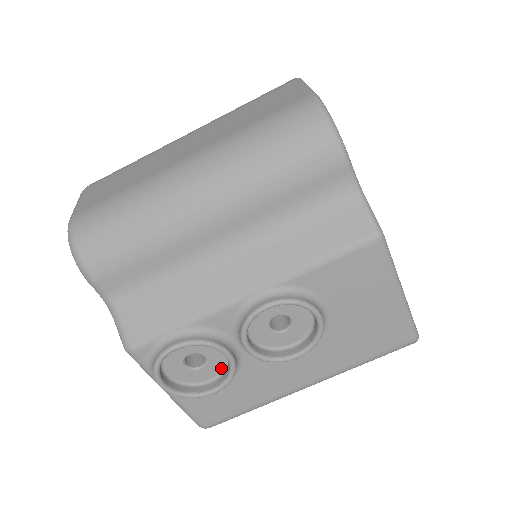
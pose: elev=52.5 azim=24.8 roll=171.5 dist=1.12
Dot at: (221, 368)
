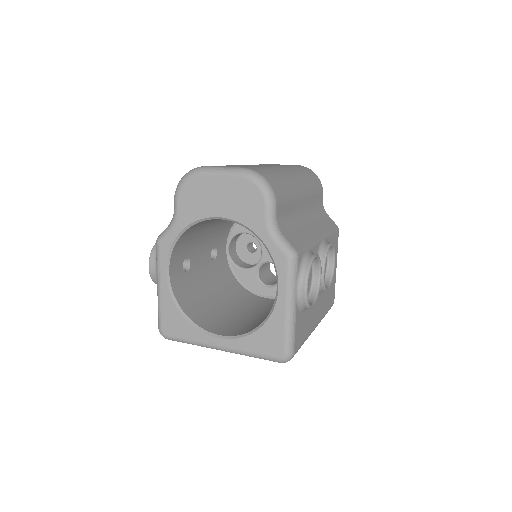
Dot at: (308, 292)
